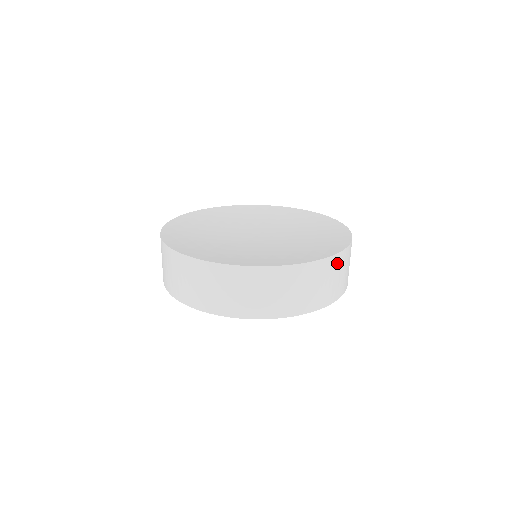
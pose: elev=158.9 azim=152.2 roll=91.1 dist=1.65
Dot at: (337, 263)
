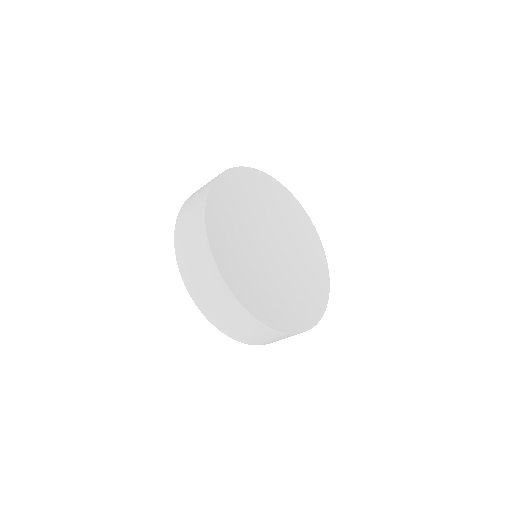
Dot at: occluded
